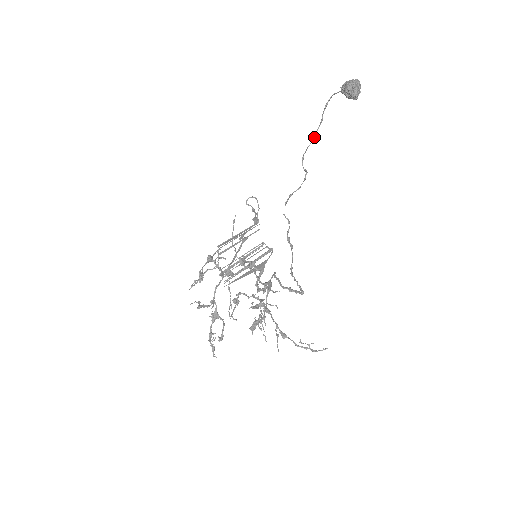
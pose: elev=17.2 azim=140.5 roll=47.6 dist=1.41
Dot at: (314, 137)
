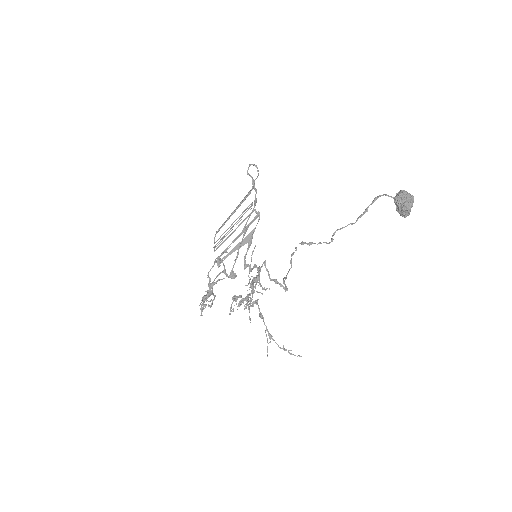
Dot at: occluded
